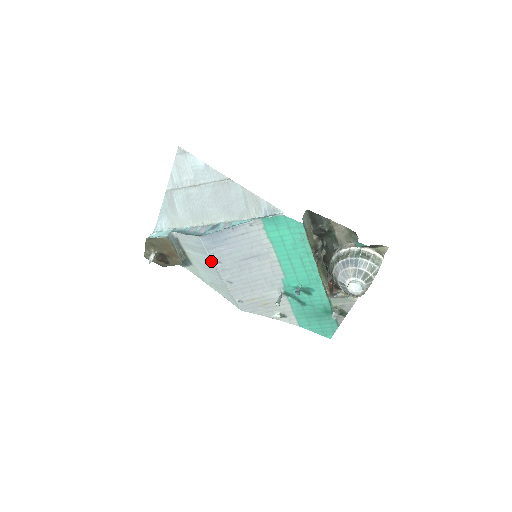
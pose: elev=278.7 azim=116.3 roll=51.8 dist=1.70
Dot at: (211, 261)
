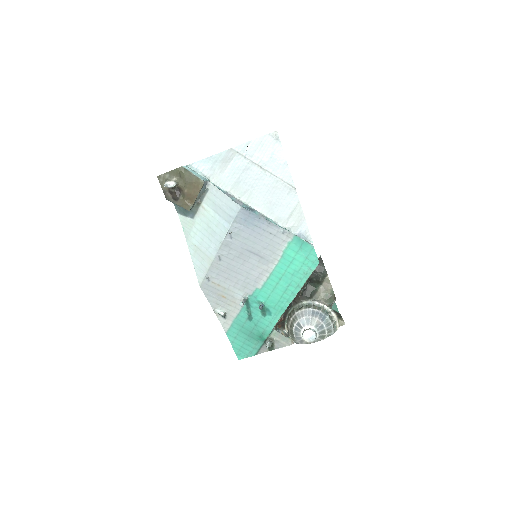
Dot at: (226, 231)
